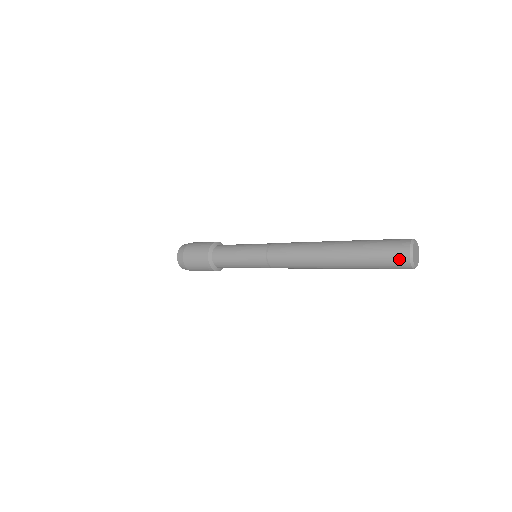
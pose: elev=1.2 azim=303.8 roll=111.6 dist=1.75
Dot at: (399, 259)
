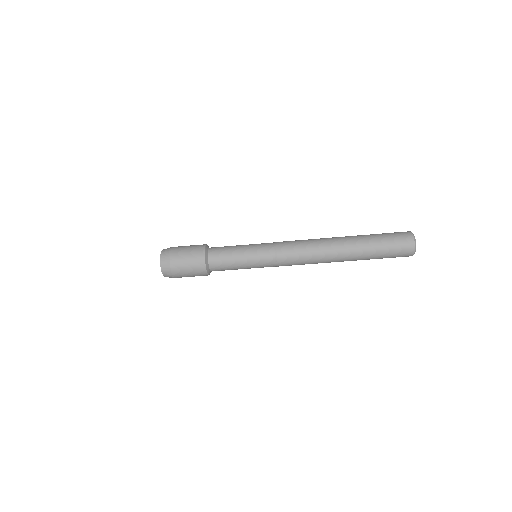
Dot at: (402, 232)
